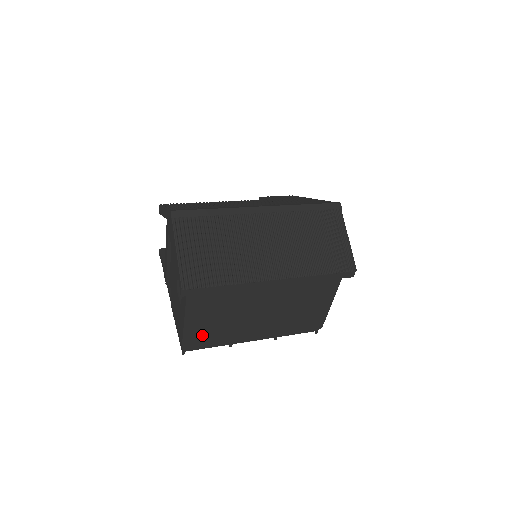
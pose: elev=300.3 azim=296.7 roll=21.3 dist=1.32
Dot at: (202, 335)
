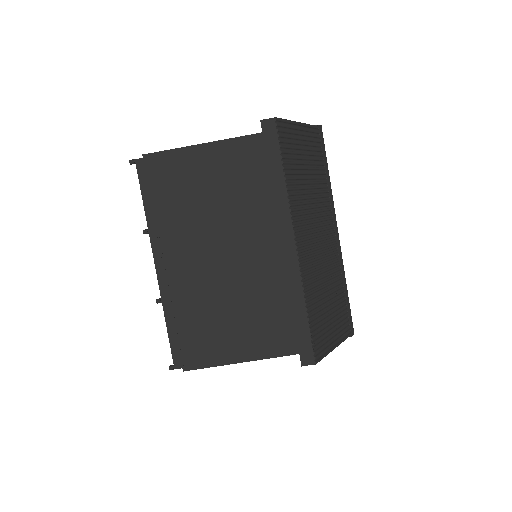
Dot at: (173, 178)
